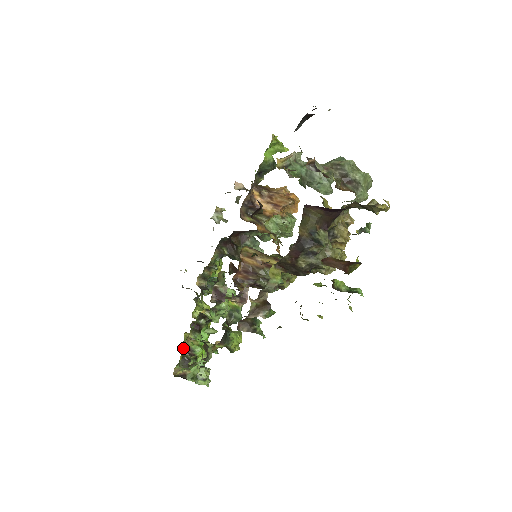
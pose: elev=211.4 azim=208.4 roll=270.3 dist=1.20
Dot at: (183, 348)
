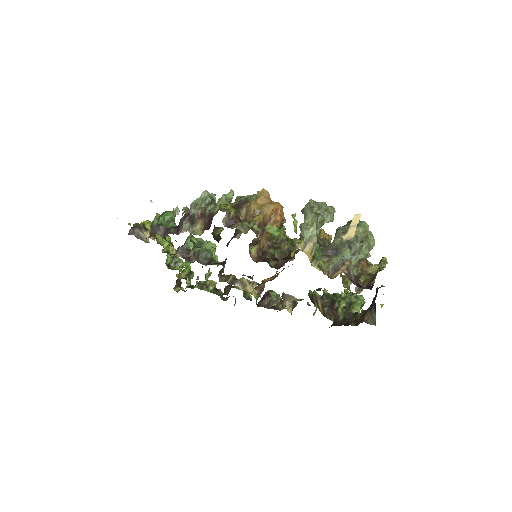
Dot at: (179, 281)
